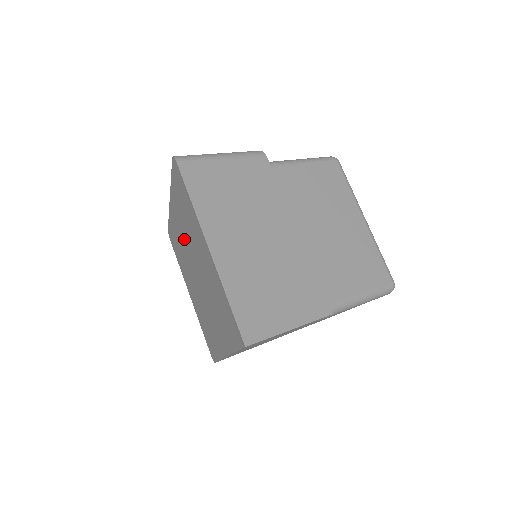
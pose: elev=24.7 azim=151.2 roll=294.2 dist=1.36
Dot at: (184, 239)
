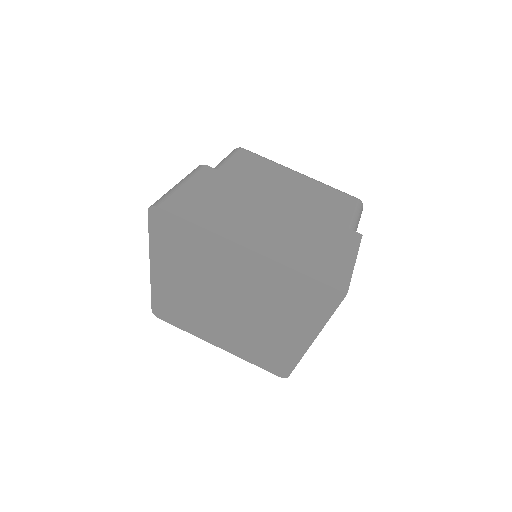
Dot at: (192, 287)
